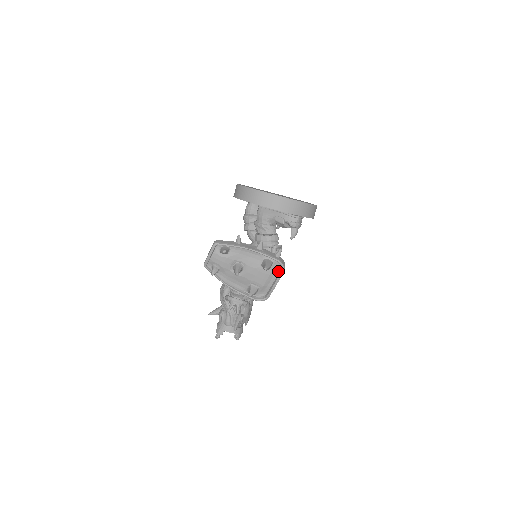
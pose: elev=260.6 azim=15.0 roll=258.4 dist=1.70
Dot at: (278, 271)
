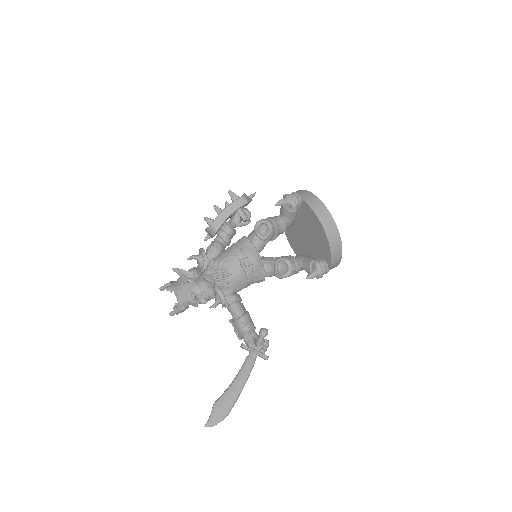
Dot at: (238, 204)
